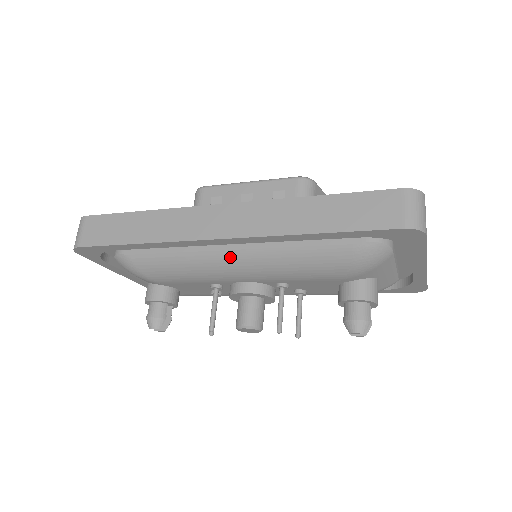
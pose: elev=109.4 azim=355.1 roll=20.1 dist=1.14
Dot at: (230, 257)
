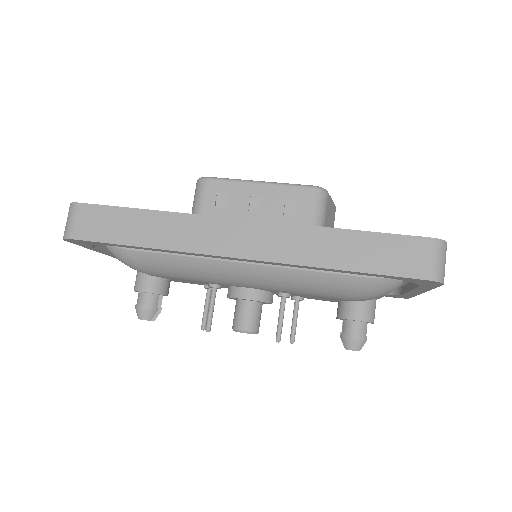
Dot at: (240, 269)
